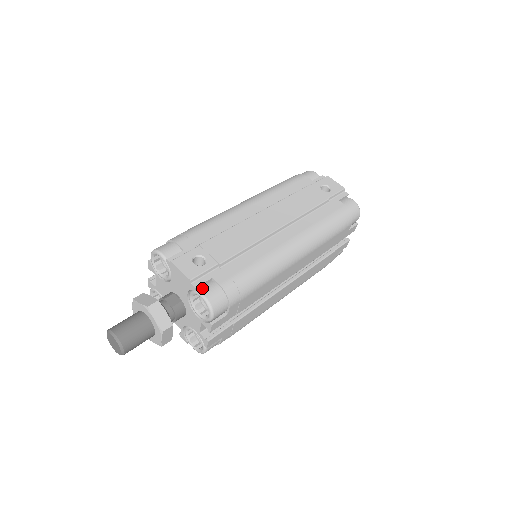
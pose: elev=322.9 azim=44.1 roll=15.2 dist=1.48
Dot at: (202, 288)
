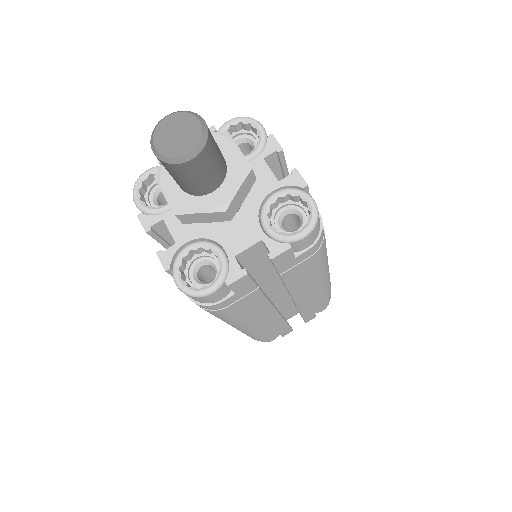
Dot at: occluded
